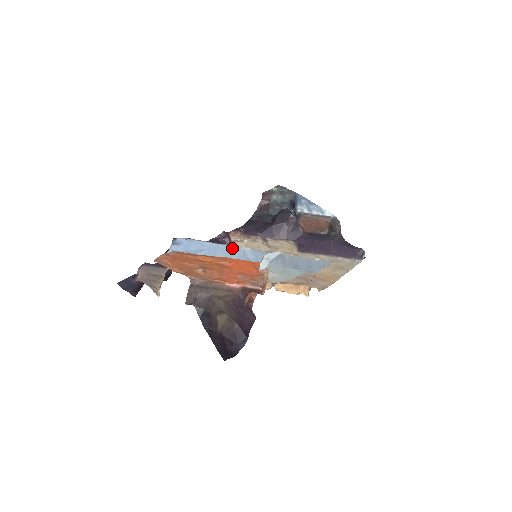
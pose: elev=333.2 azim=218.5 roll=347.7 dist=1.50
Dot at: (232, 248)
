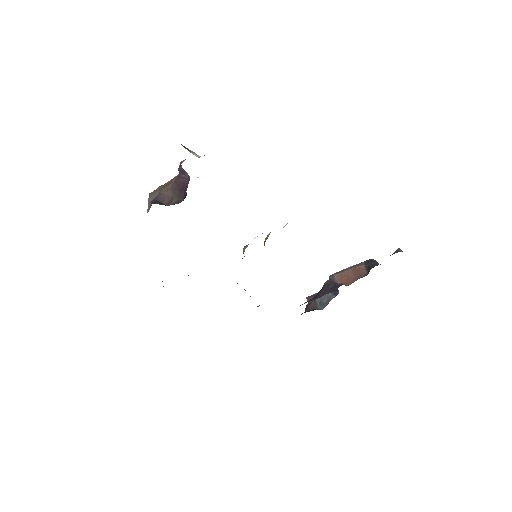
Dot at: occluded
